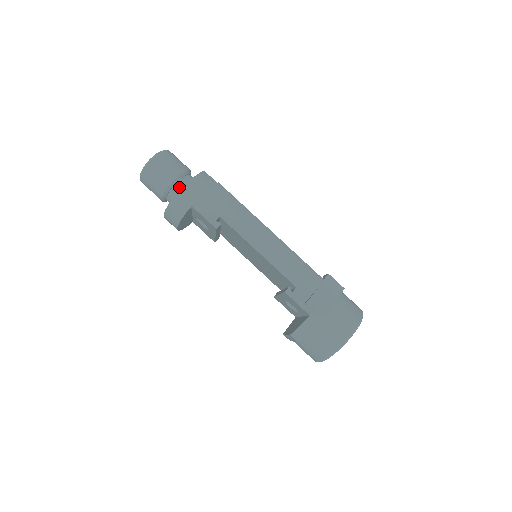
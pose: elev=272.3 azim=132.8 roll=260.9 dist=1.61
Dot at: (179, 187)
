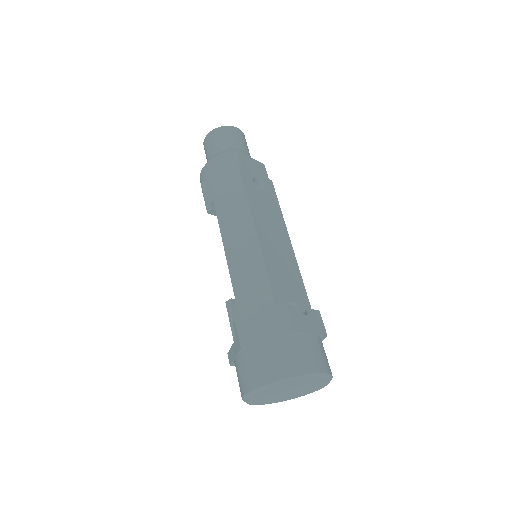
Dot at: occluded
